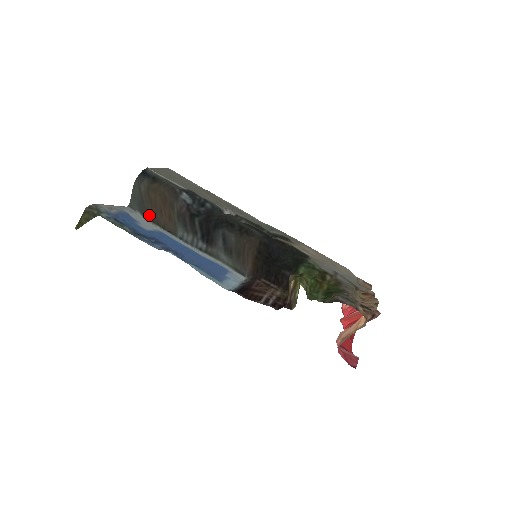
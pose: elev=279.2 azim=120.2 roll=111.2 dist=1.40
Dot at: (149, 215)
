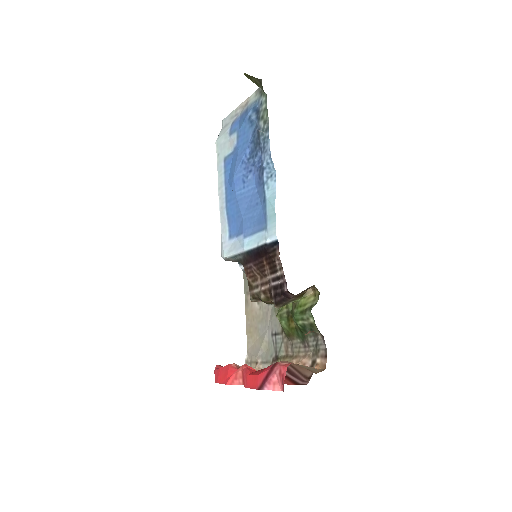
Dot at: occluded
